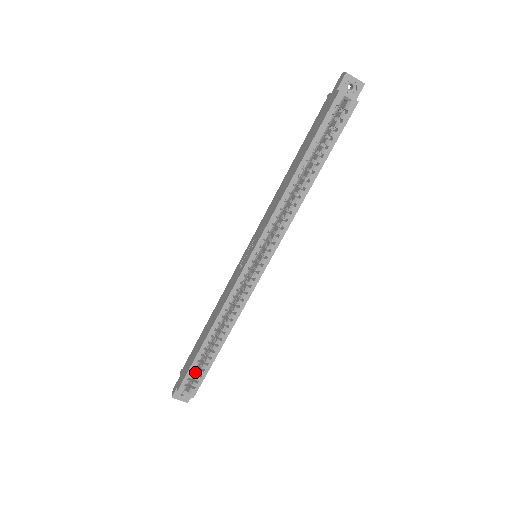
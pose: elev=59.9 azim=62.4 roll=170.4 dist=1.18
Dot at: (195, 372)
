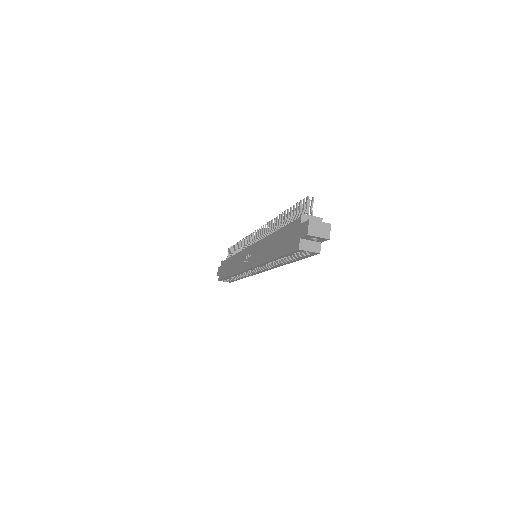
Dot at: occluded
